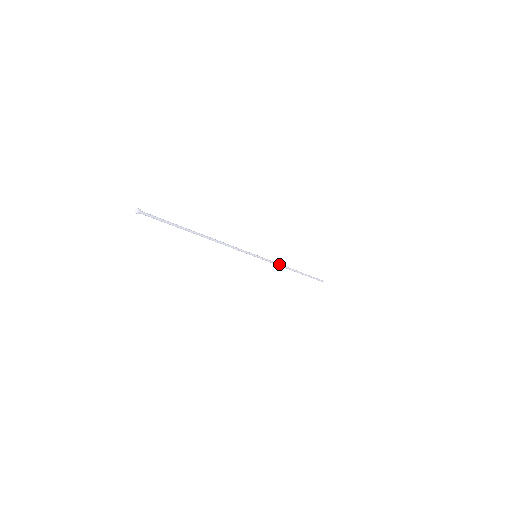
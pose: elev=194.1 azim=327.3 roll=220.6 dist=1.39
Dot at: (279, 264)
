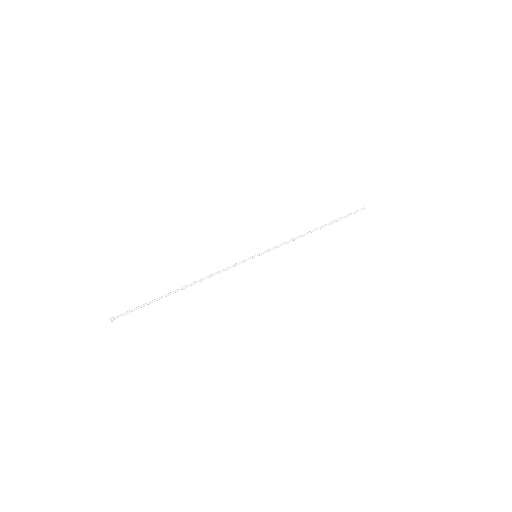
Dot at: (290, 241)
